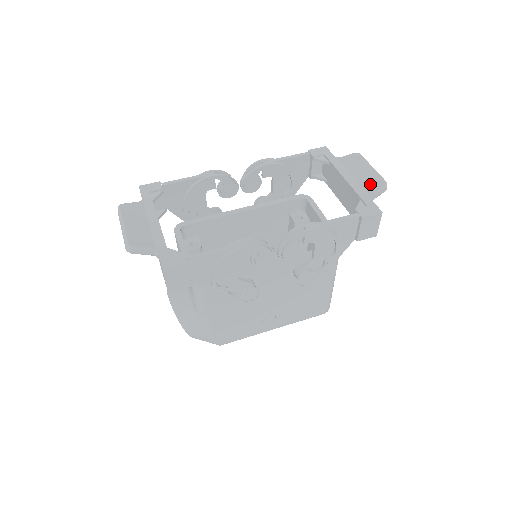
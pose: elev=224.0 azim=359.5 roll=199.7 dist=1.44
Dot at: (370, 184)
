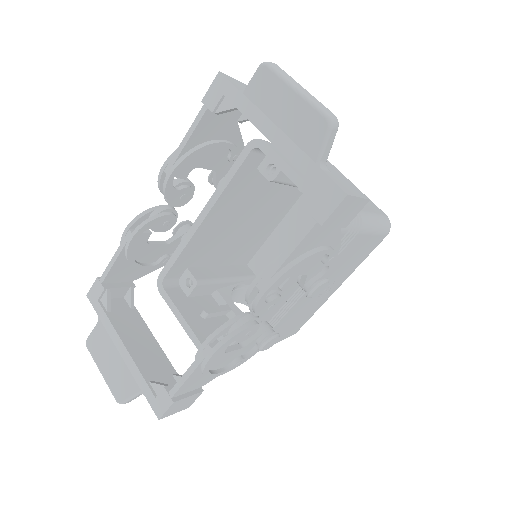
Dot at: (307, 135)
